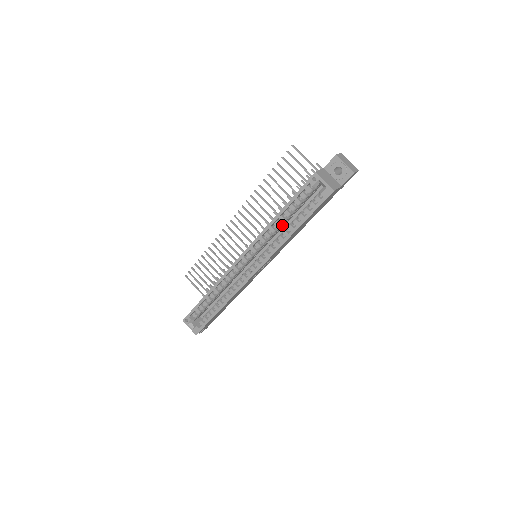
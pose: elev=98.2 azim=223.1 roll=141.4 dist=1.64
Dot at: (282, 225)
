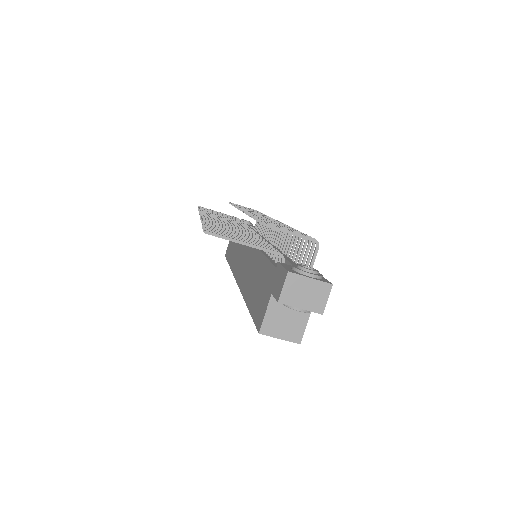
Dot at: occluded
